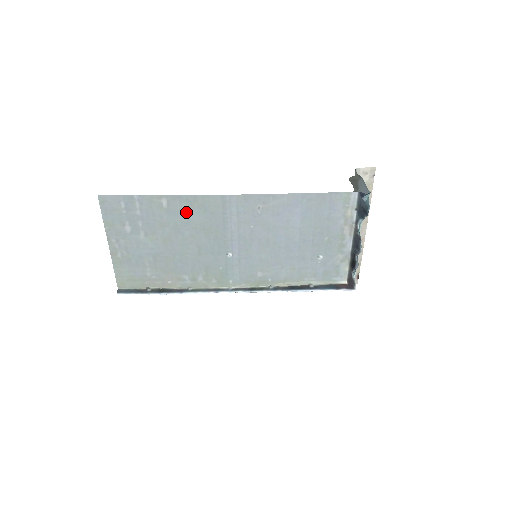
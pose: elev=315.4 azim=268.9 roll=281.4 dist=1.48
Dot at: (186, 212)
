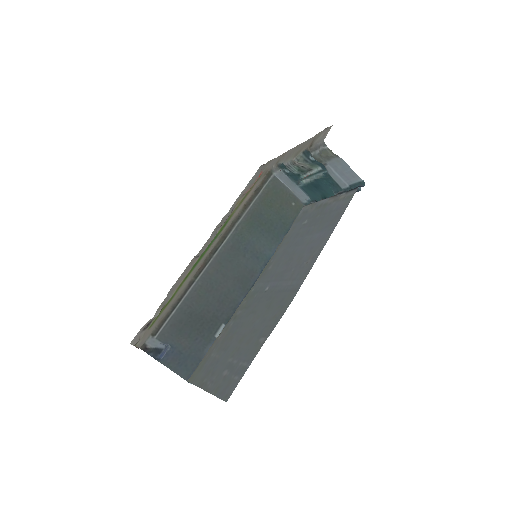
Dot at: (269, 322)
